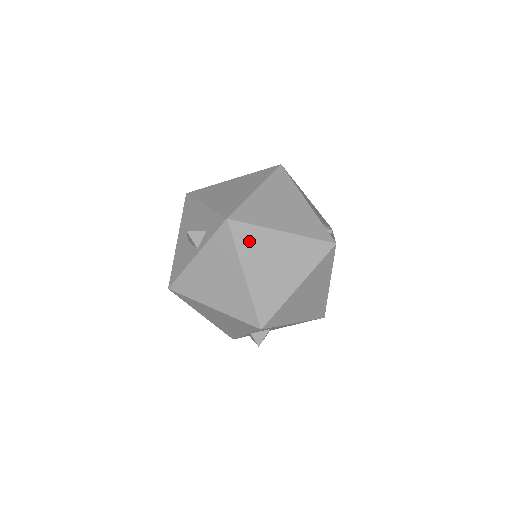
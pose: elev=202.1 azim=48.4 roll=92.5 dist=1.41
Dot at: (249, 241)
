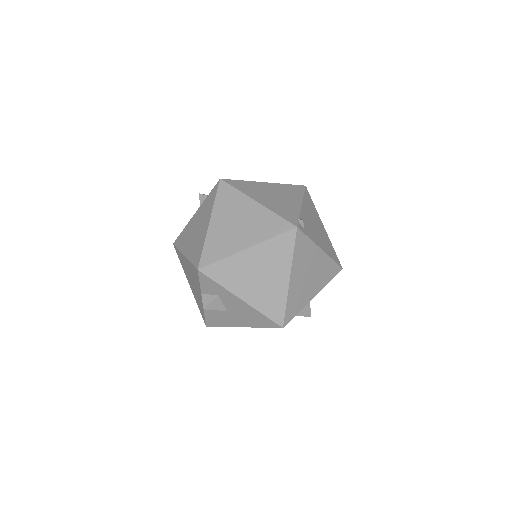
Dot at: (227, 199)
